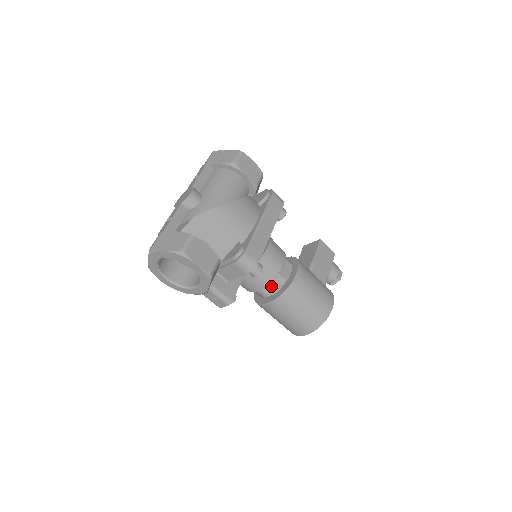
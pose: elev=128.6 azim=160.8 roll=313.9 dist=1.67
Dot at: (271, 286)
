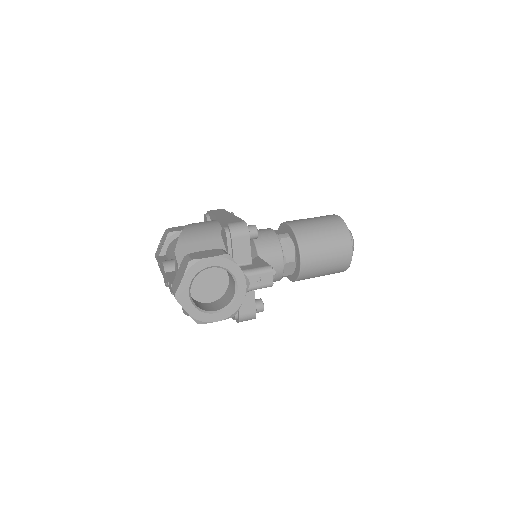
Dot at: (285, 247)
